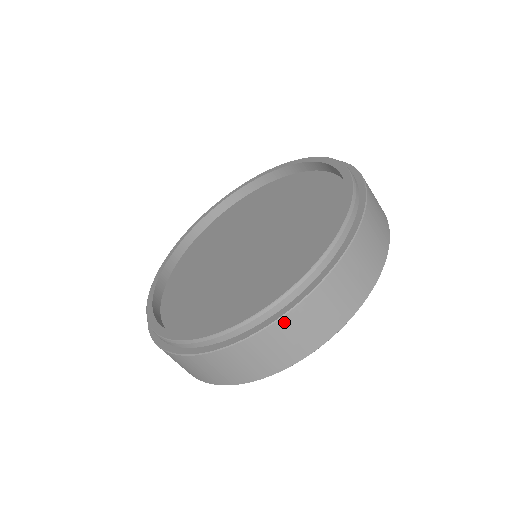
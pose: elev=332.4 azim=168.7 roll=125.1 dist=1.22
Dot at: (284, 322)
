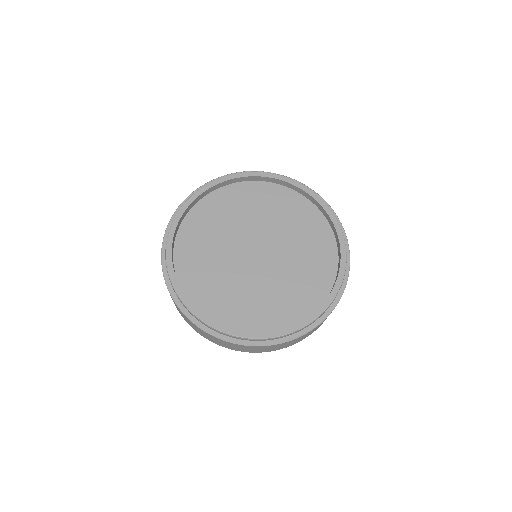
Dot at: (280, 344)
